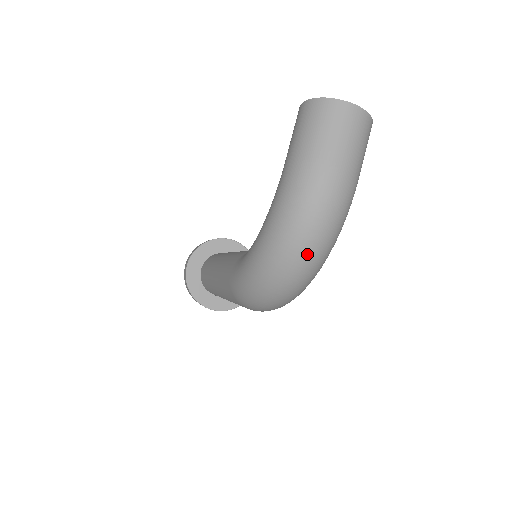
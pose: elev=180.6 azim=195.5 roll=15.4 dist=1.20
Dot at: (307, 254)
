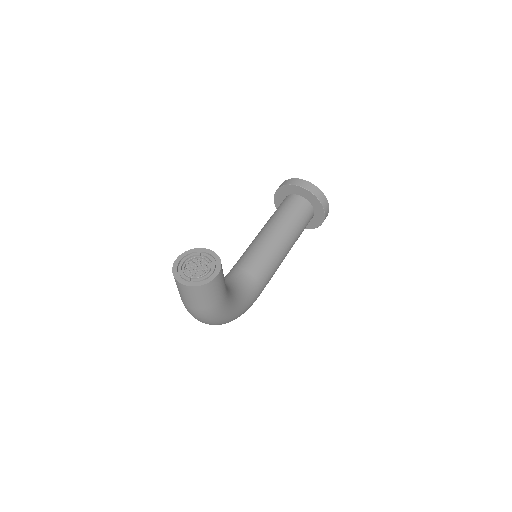
Dot at: occluded
